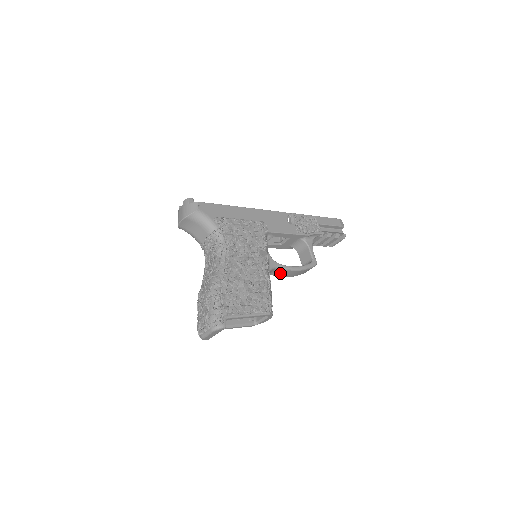
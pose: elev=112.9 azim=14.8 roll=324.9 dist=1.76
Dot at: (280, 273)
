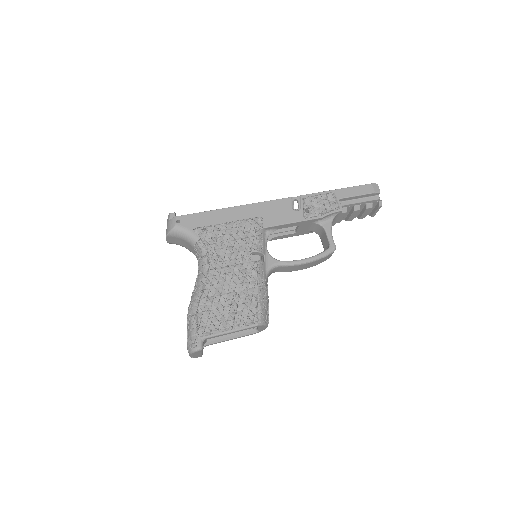
Dot at: (288, 269)
